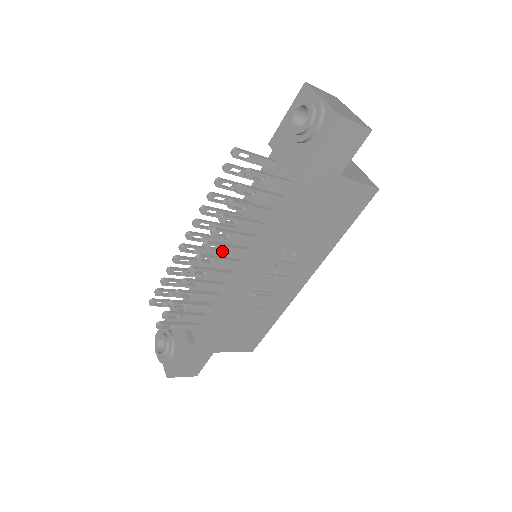
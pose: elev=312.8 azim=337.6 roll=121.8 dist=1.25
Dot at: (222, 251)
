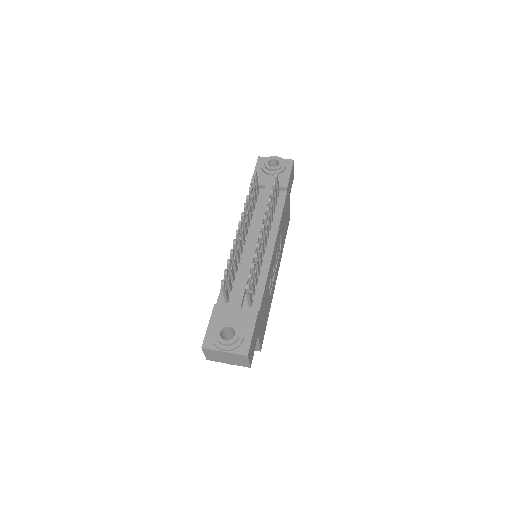
Dot at: (267, 227)
